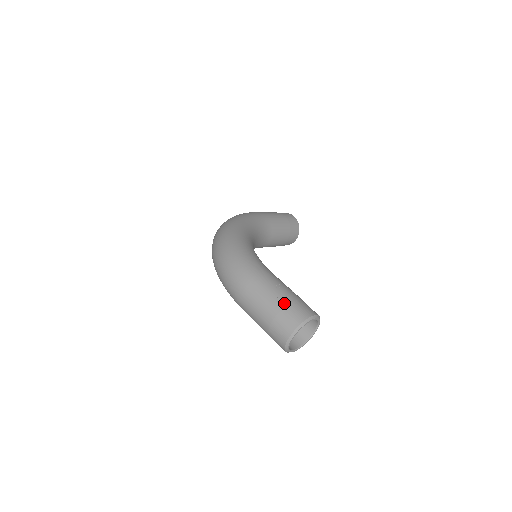
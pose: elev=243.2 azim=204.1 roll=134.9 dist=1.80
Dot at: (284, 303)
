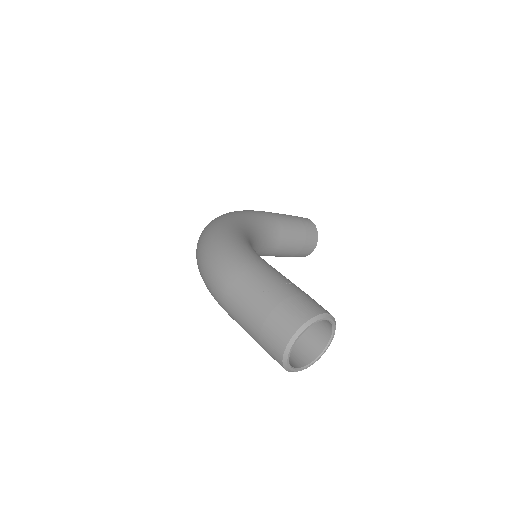
Dot at: (281, 297)
